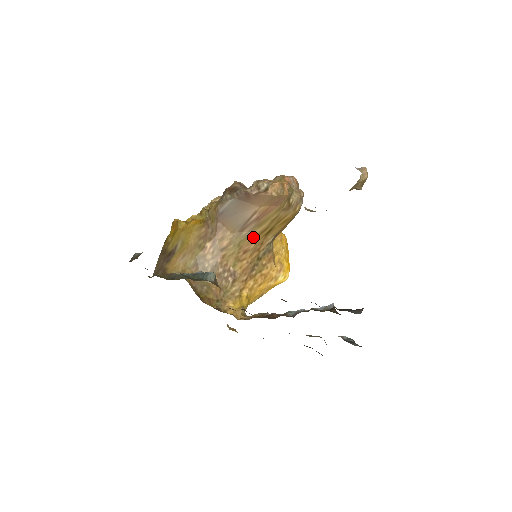
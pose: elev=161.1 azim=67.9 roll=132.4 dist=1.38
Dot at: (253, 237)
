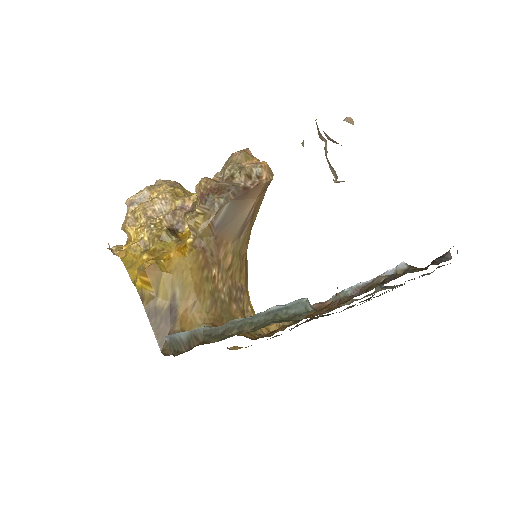
Dot at: (247, 237)
